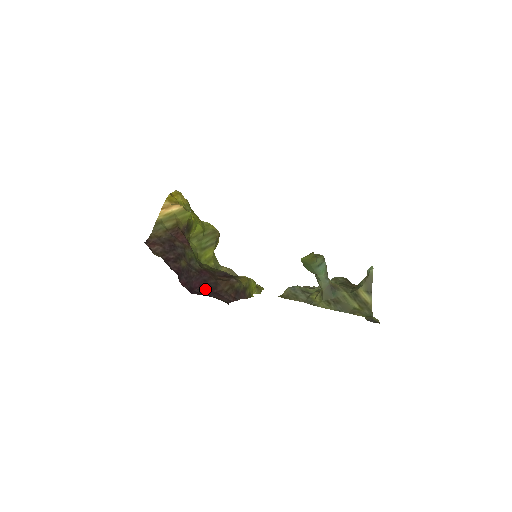
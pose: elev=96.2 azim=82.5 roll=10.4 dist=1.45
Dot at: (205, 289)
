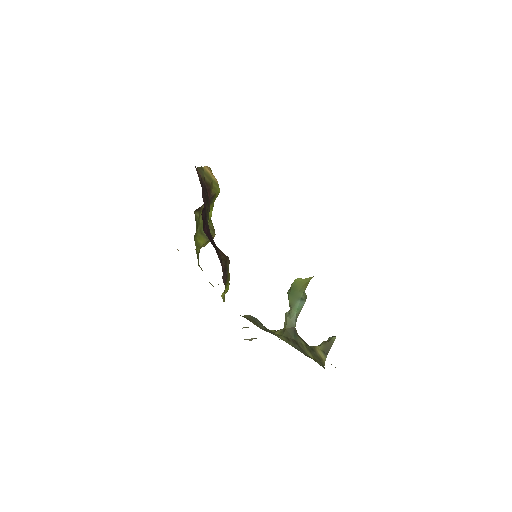
Dot at: (210, 240)
